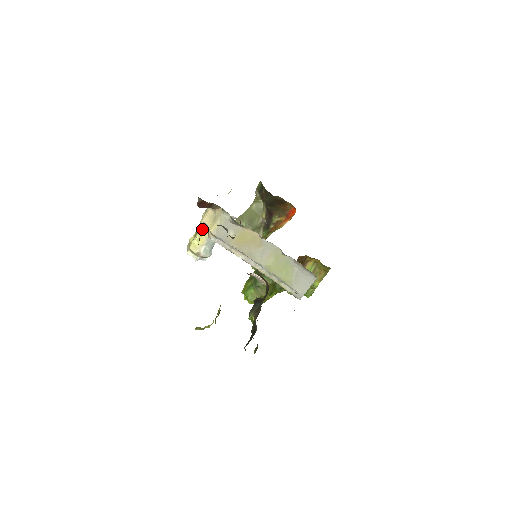
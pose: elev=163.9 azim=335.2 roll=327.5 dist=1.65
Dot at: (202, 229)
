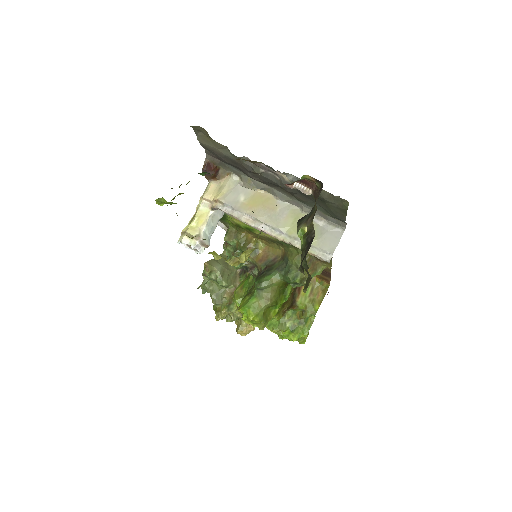
Dot at: (202, 207)
